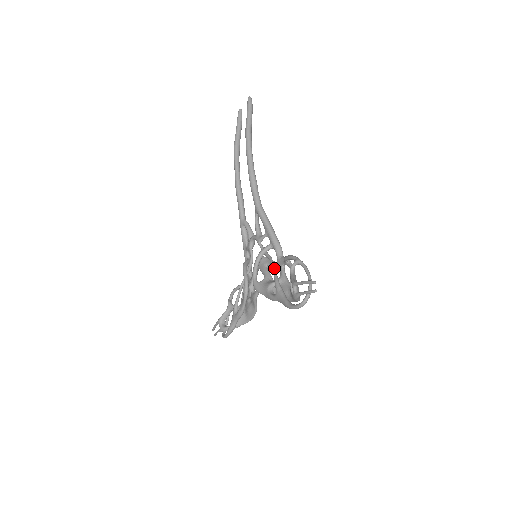
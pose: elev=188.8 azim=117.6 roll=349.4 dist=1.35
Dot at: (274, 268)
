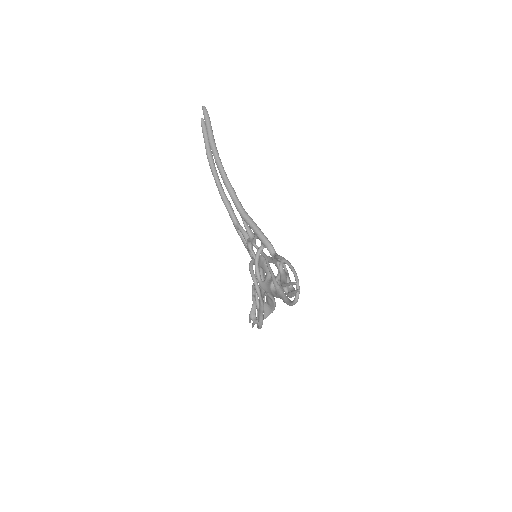
Dot at: (270, 268)
